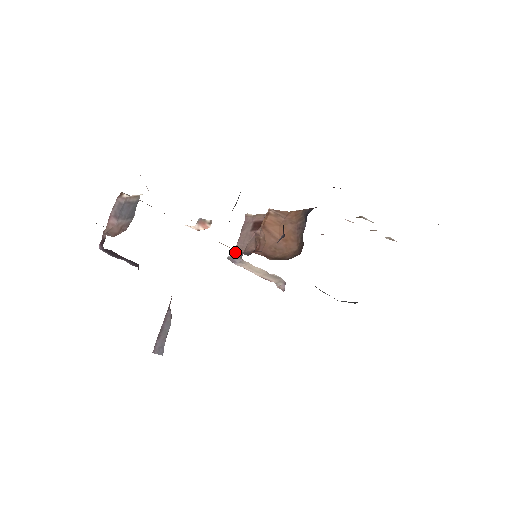
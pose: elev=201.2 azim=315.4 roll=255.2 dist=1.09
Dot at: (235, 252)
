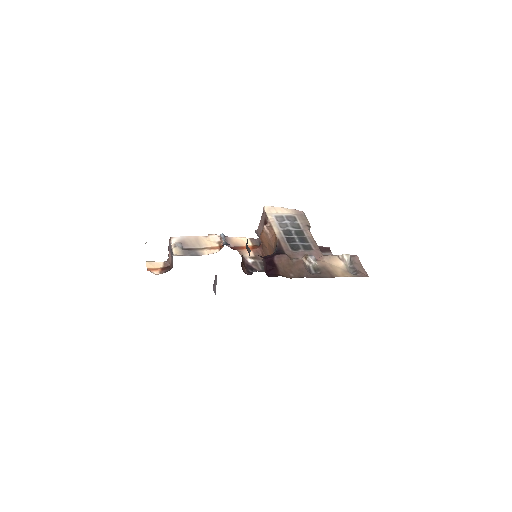
Dot at: (257, 232)
